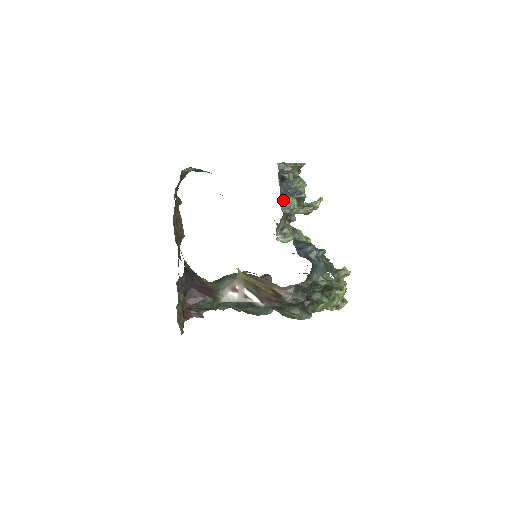
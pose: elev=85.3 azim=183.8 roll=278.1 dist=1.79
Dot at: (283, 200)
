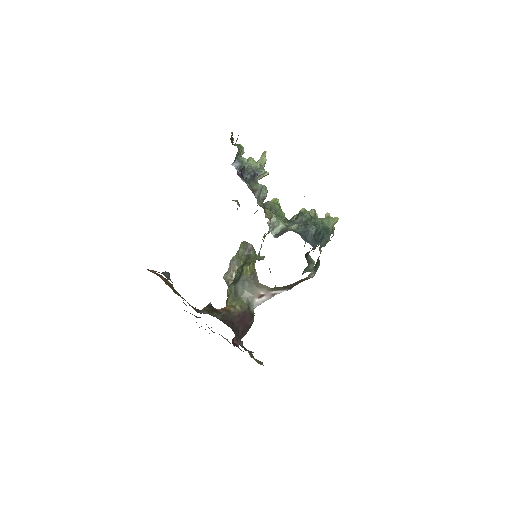
Dot at: (257, 197)
